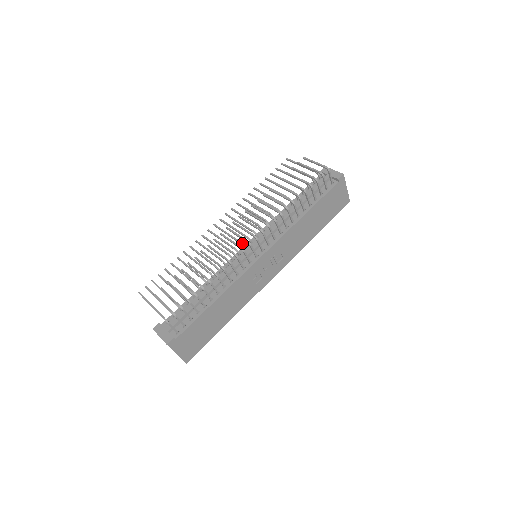
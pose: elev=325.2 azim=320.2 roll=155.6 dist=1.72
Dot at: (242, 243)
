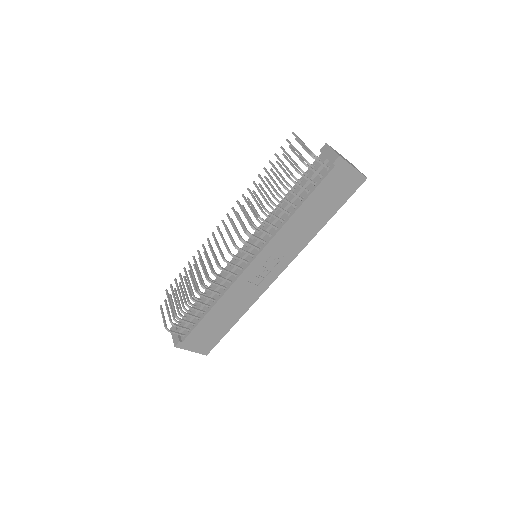
Dot at: occluded
